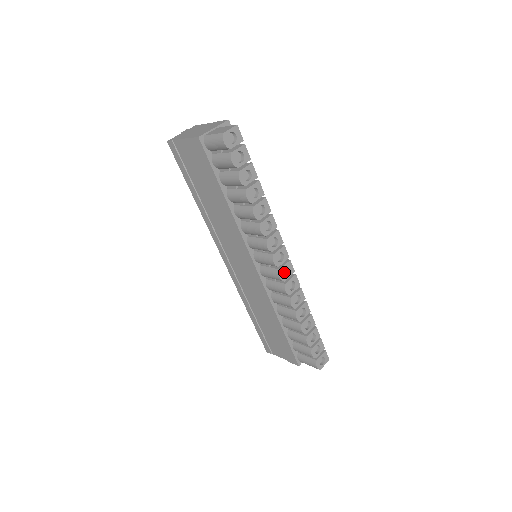
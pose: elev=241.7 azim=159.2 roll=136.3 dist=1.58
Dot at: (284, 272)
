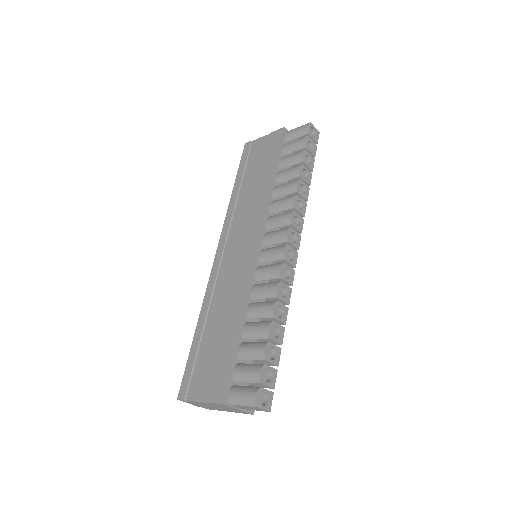
Dot at: occluded
